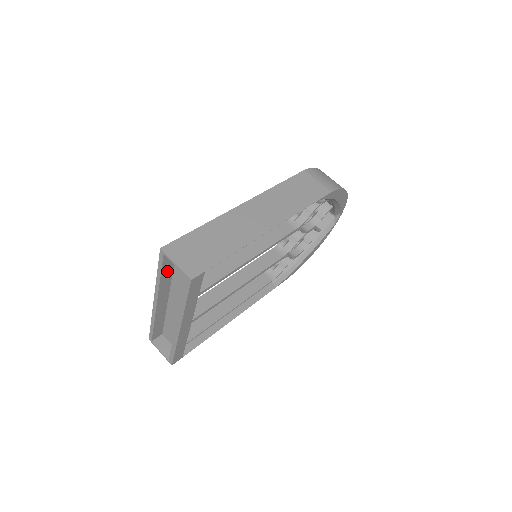
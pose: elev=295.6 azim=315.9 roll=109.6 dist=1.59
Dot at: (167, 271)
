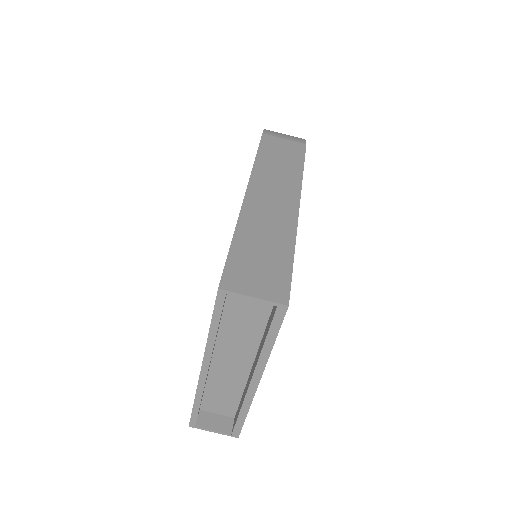
Dot at: (220, 319)
